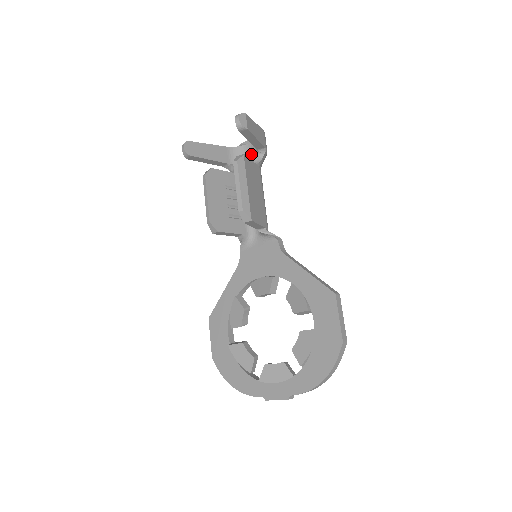
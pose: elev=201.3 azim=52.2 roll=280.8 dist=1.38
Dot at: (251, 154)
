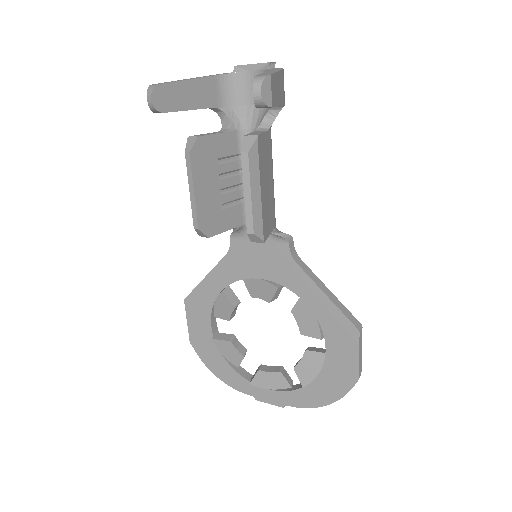
Dot at: occluded
